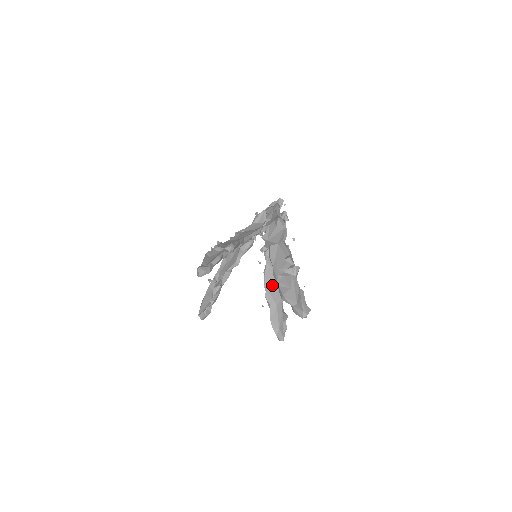
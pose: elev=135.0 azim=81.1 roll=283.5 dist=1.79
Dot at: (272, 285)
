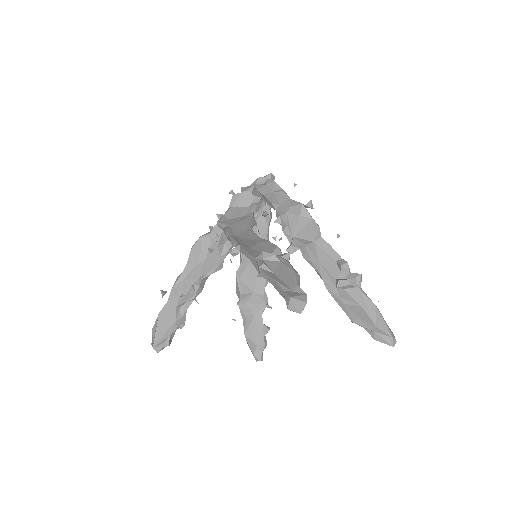
Dot at: (250, 290)
